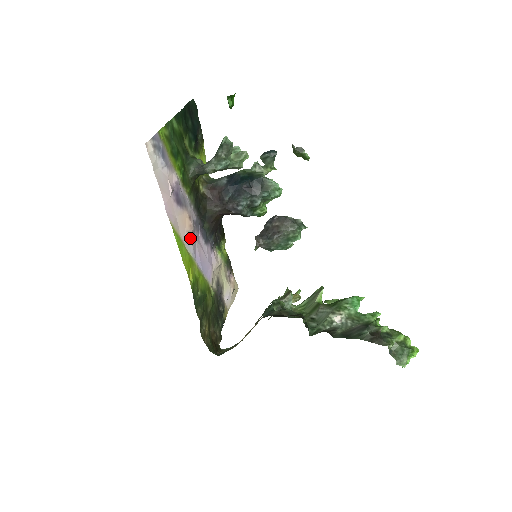
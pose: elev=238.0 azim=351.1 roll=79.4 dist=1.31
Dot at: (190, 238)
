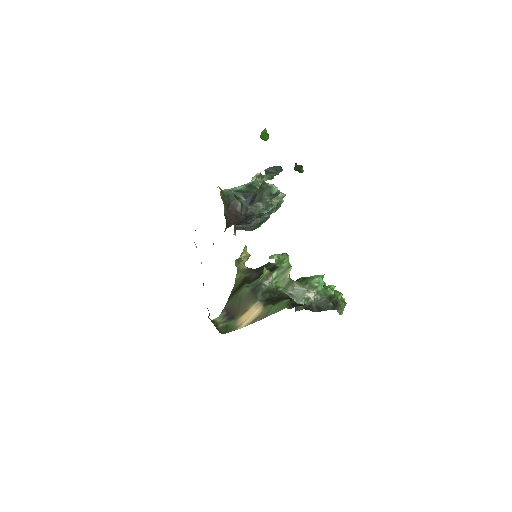
Dot at: occluded
